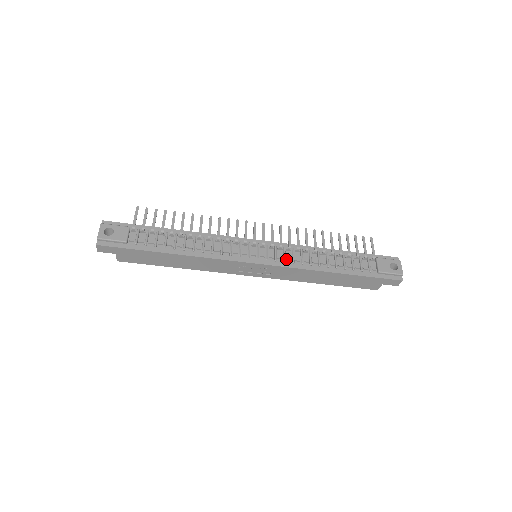
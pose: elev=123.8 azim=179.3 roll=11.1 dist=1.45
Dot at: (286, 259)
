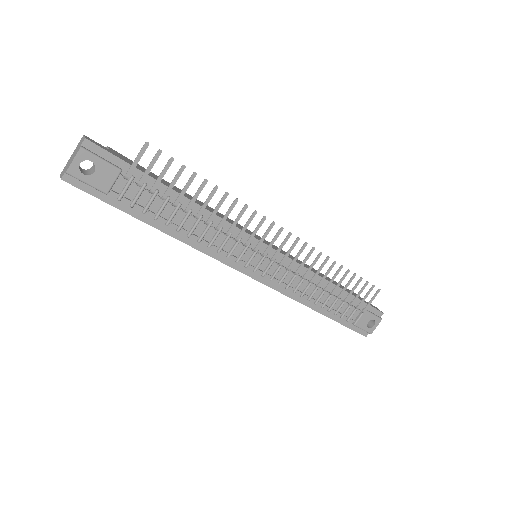
Dot at: (282, 282)
